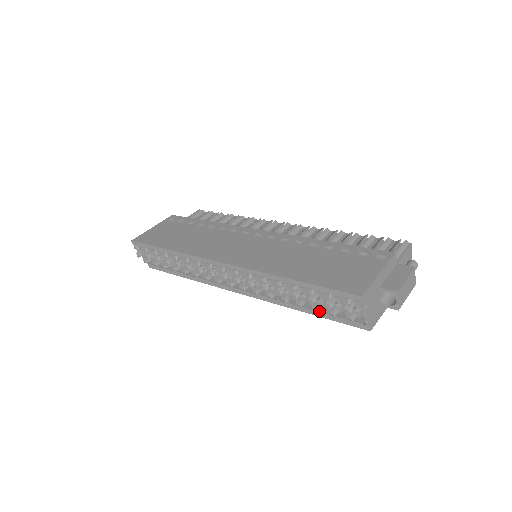
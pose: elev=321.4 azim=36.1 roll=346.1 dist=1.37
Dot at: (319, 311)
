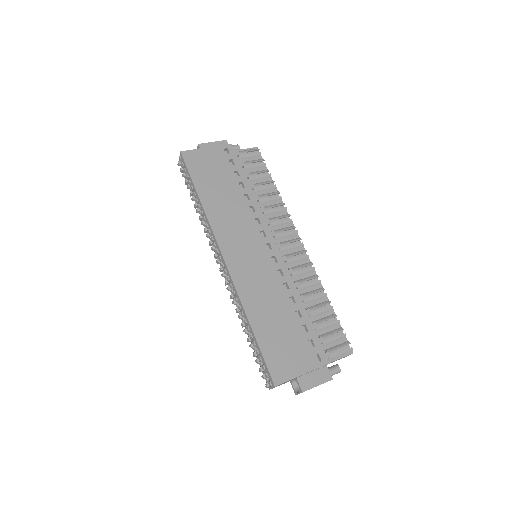
Dot at: occluded
